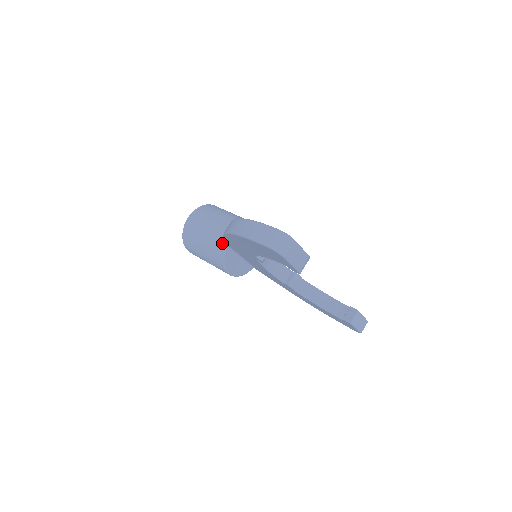
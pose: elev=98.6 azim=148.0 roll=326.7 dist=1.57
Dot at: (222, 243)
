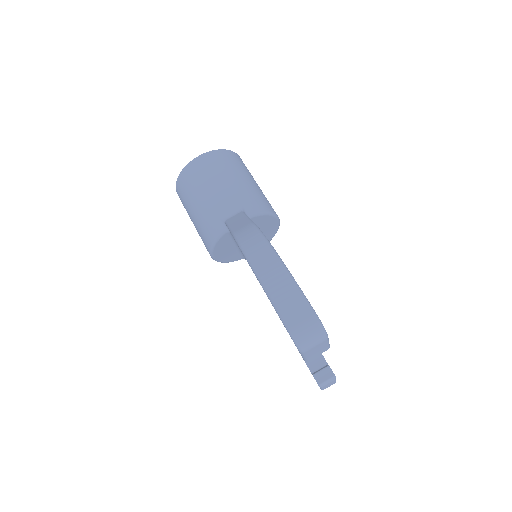
Dot at: (224, 223)
